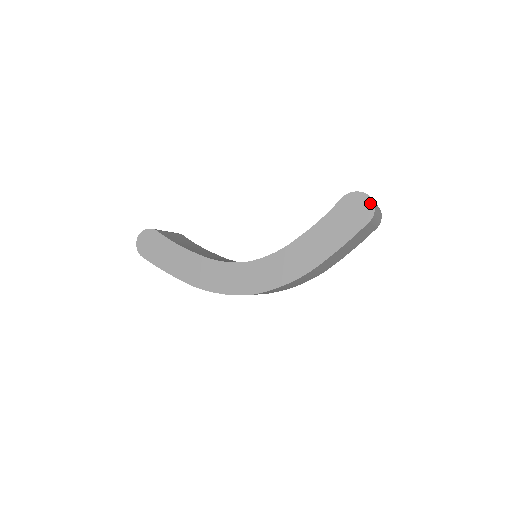
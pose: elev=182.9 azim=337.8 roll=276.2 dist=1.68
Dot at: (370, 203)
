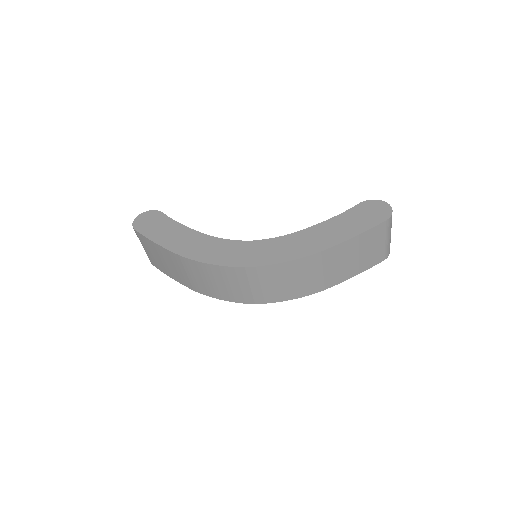
Dot at: (388, 208)
